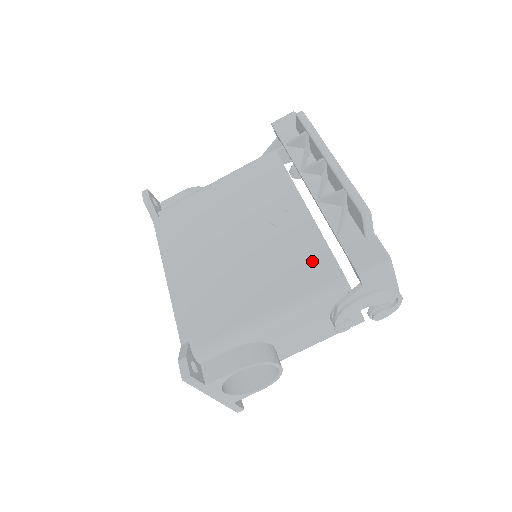
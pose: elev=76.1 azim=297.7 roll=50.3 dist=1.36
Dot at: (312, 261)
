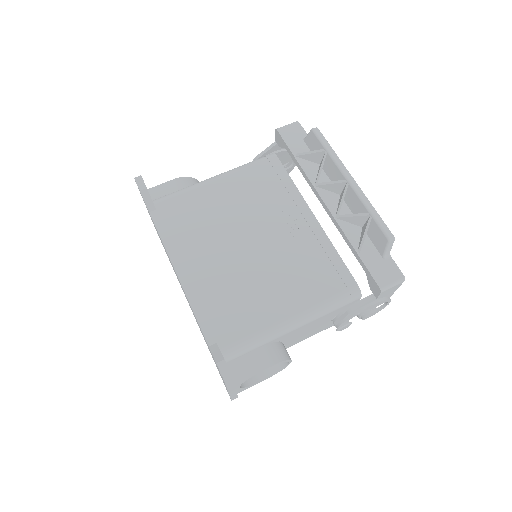
Dot at: (328, 271)
